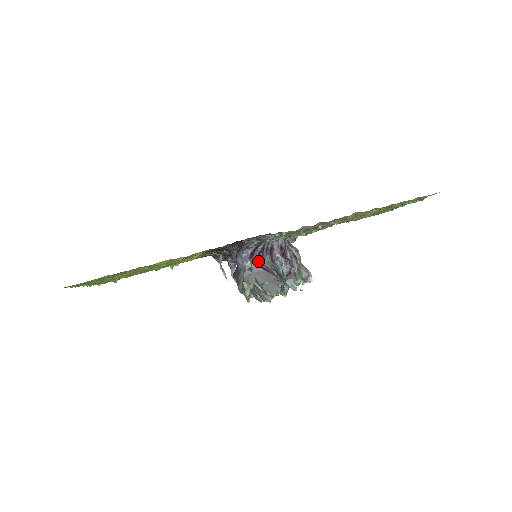
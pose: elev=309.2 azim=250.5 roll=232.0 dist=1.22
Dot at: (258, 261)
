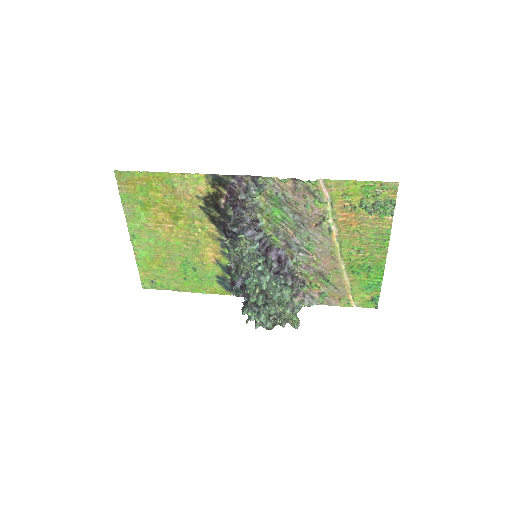
Dot at: occluded
